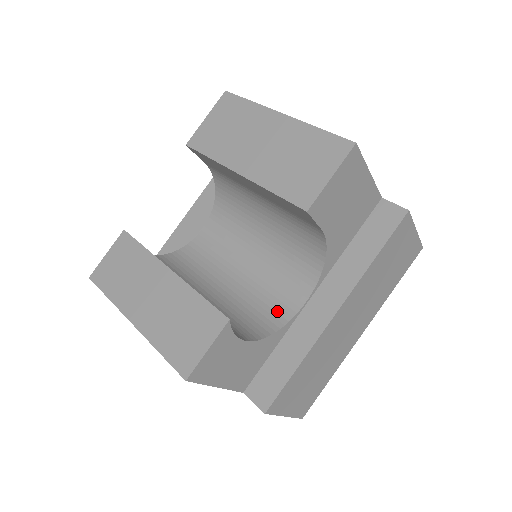
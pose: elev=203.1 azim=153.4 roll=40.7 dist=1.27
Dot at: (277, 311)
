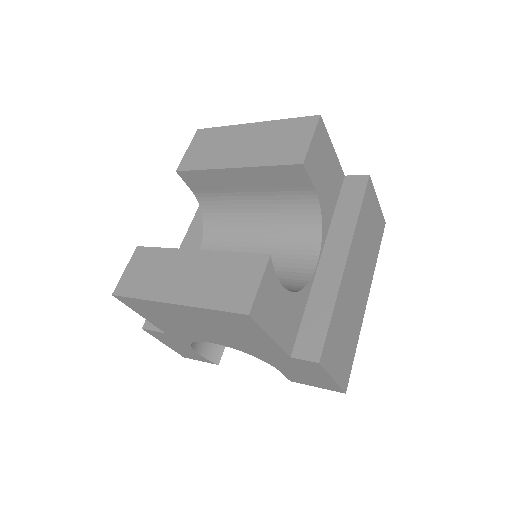
Dot at: (295, 279)
